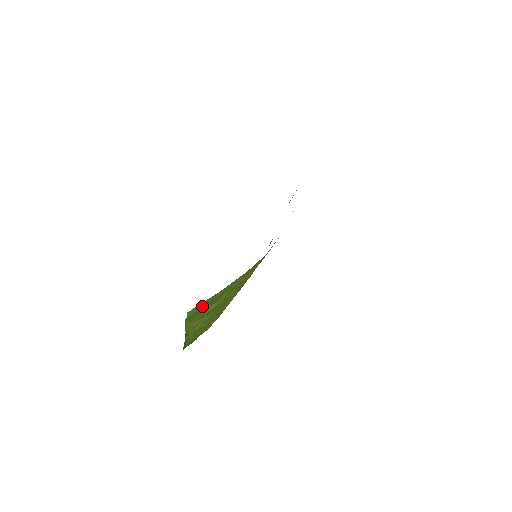
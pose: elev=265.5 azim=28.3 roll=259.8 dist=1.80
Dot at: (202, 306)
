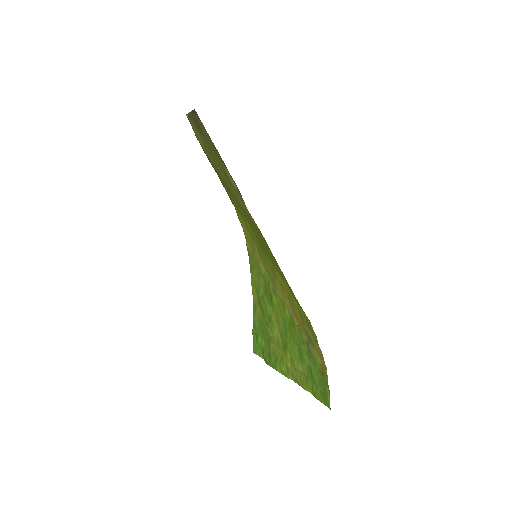
Dot at: (260, 336)
